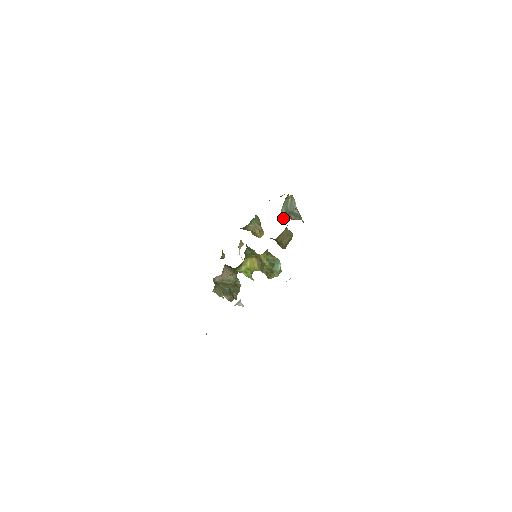
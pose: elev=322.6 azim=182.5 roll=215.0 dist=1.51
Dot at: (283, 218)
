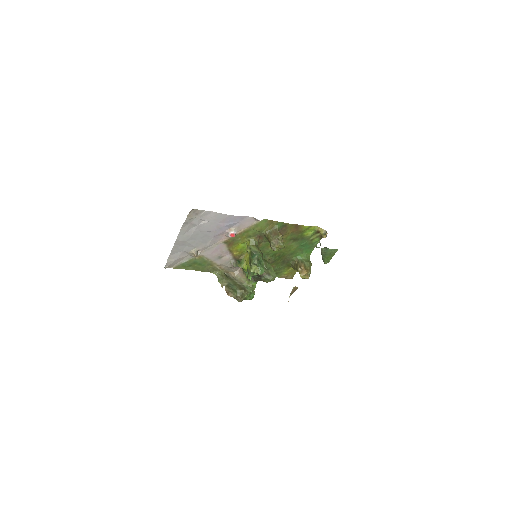
Dot at: (323, 260)
